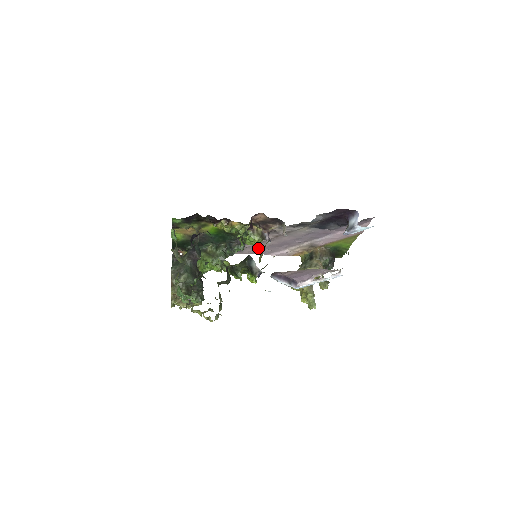
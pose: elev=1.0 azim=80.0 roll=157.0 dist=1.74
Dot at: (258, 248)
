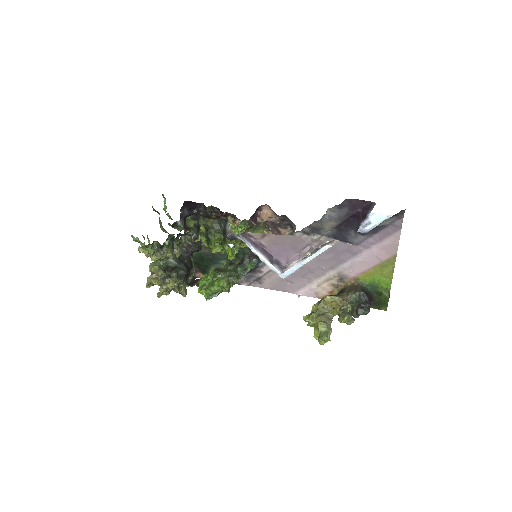
Dot at: (278, 277)
